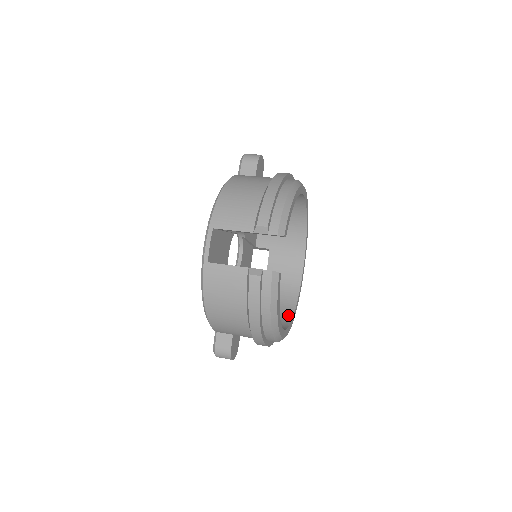
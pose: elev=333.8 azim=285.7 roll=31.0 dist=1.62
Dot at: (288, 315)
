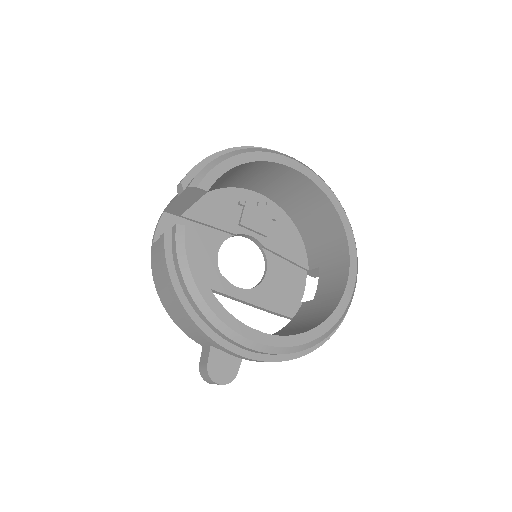
Dot at: (303, 331)
